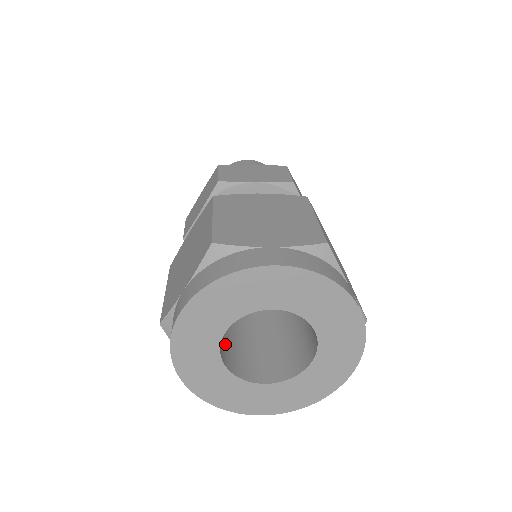
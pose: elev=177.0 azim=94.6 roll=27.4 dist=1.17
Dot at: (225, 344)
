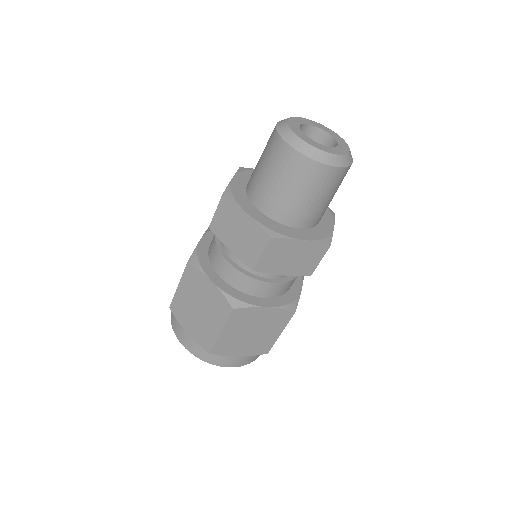
Dot at: occluded
